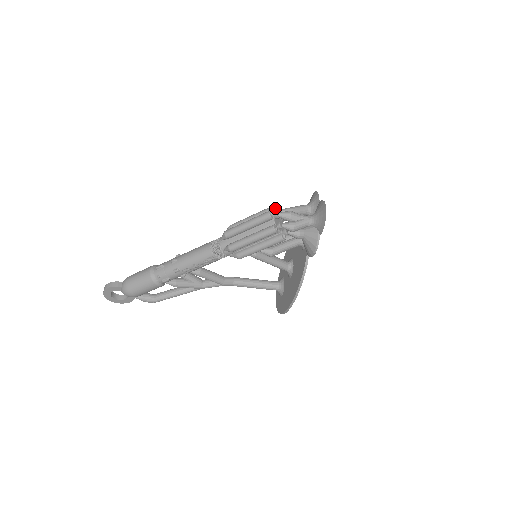
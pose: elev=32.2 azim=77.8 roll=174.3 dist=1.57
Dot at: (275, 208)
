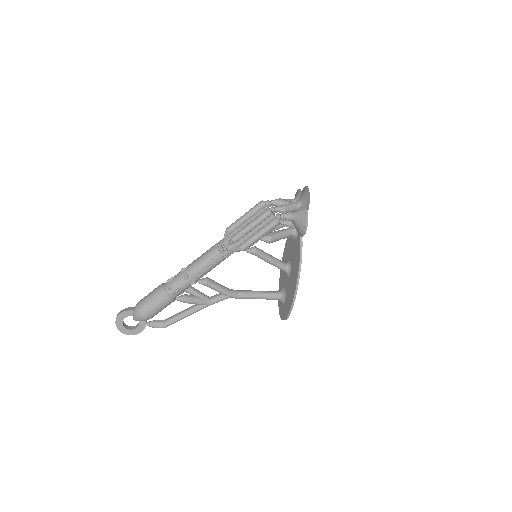
Dot at: occluded
